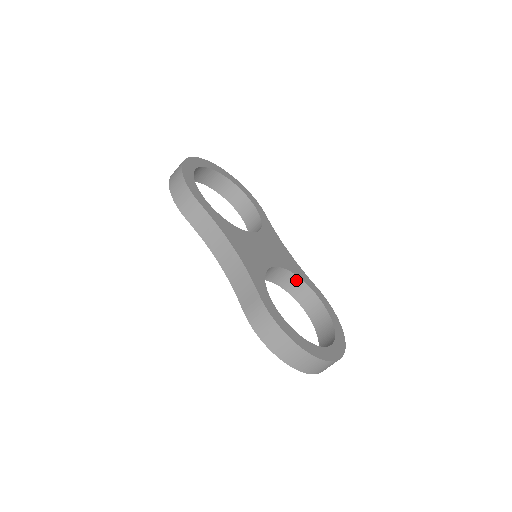
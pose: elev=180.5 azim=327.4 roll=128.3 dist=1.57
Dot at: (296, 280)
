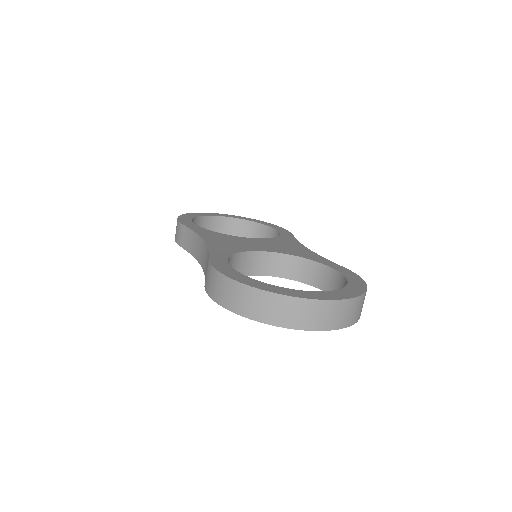
Dot at: (308, 264)
